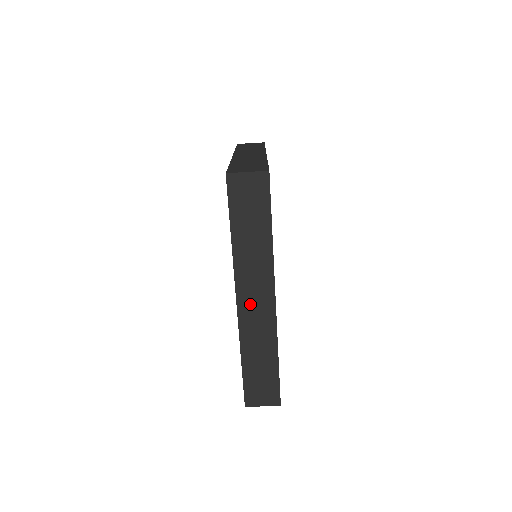
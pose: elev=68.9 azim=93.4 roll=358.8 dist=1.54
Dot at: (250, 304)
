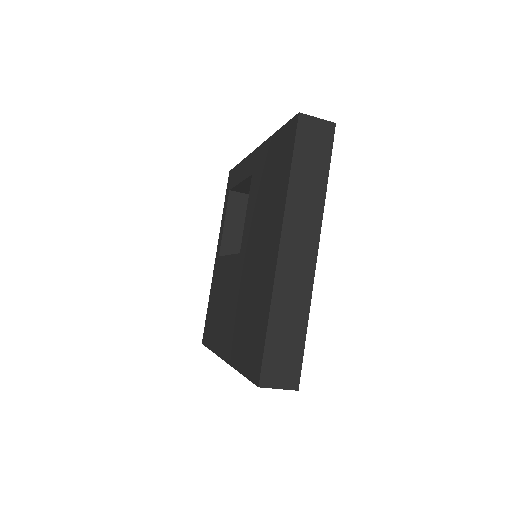
Dot at: occluded
